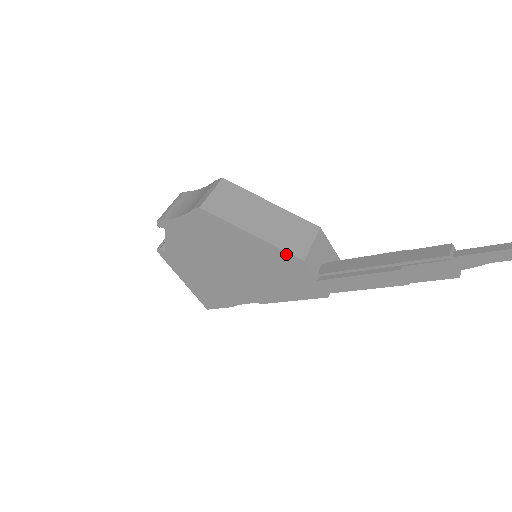
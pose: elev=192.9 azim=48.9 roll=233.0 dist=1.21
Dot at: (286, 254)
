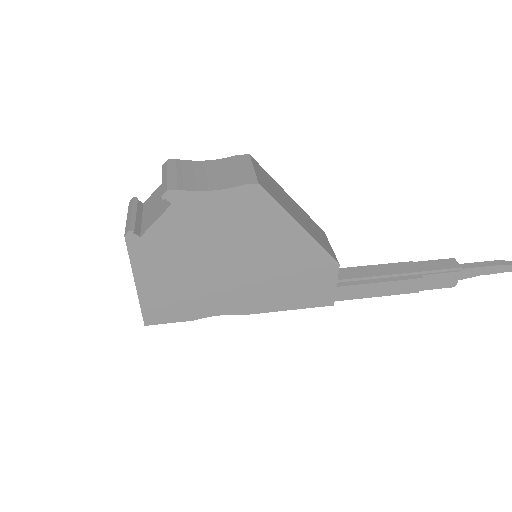
Dot at: (326, 255)
